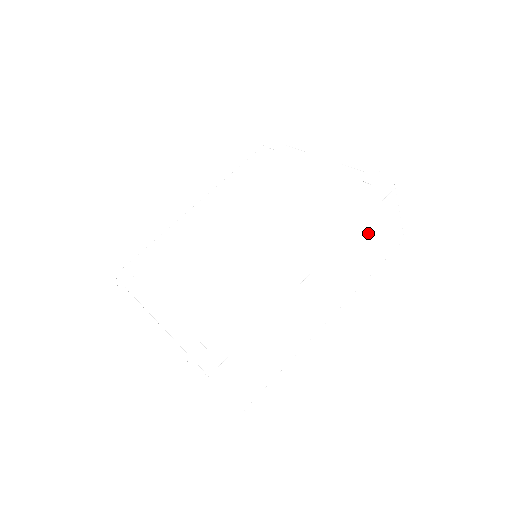
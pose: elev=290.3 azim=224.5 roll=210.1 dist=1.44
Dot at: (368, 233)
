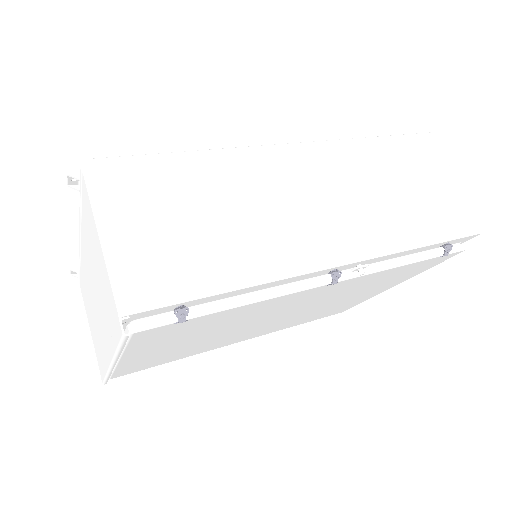
Dot at: (401, 169)
